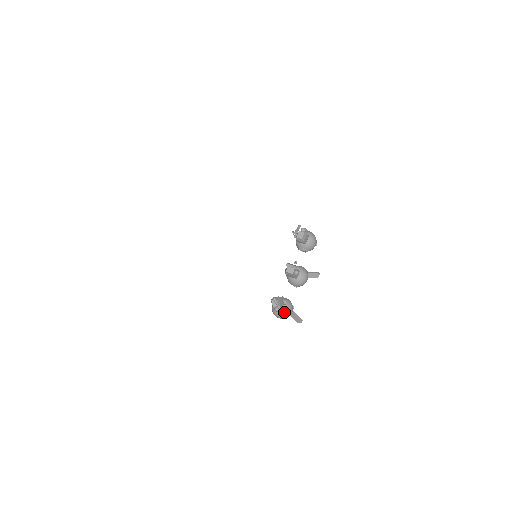
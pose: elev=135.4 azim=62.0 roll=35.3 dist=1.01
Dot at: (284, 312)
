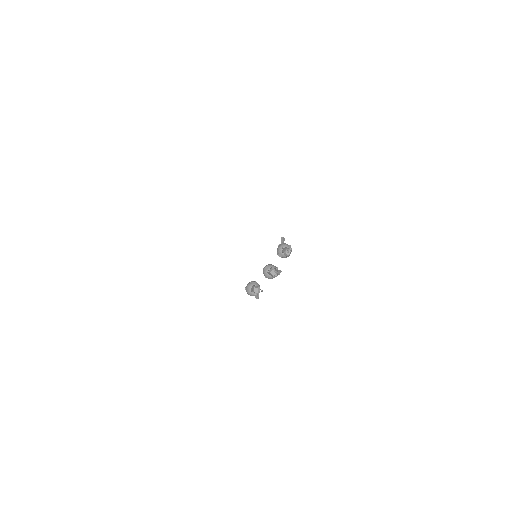
Dot at: occluded
